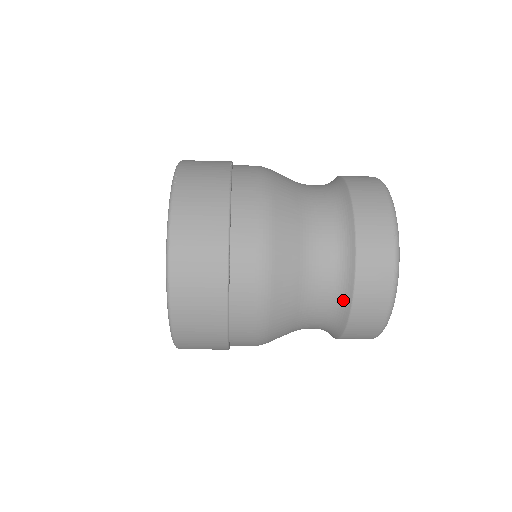
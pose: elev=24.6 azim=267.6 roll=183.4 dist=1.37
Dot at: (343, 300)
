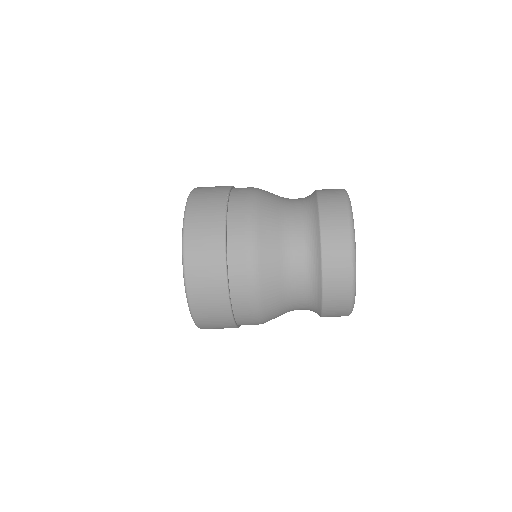
Dot at: (316, 298)
